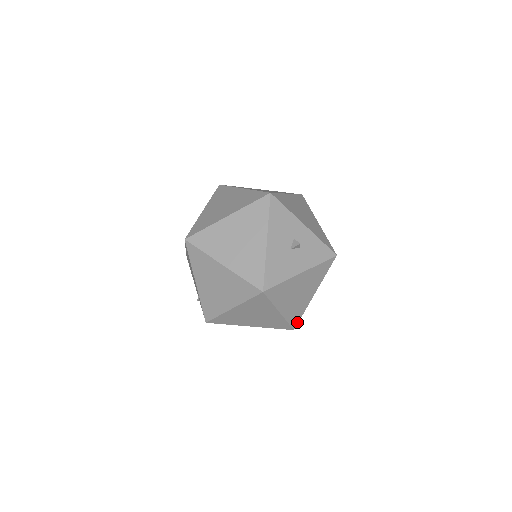
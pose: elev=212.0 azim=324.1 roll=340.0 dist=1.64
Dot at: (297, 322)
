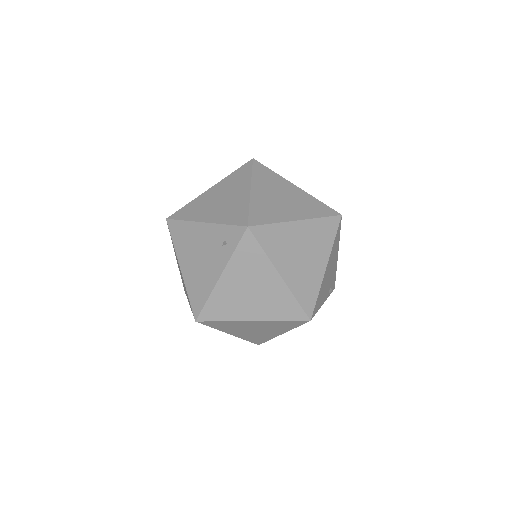
Dot at: occluded
